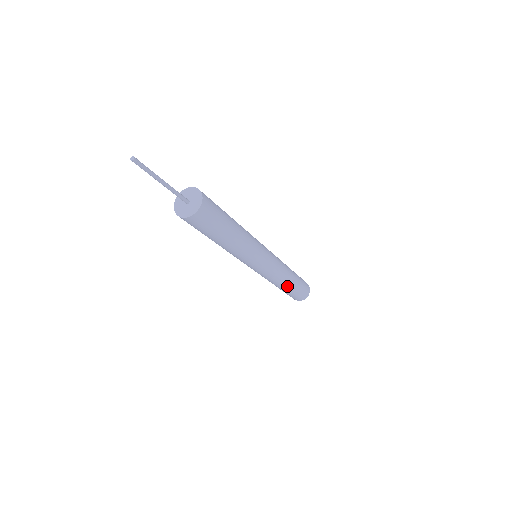
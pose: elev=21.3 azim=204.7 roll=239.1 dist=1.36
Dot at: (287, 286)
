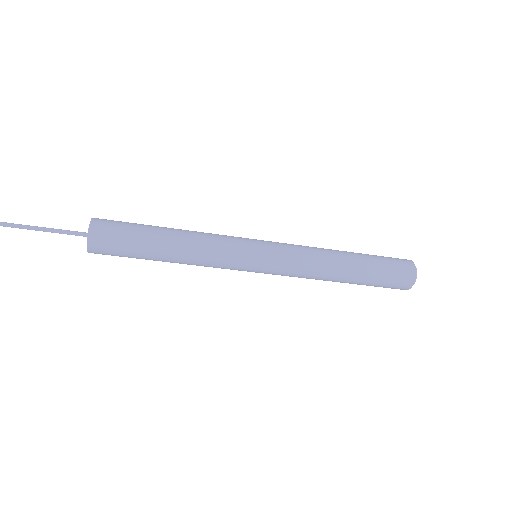
Dot at: (342, 281)
